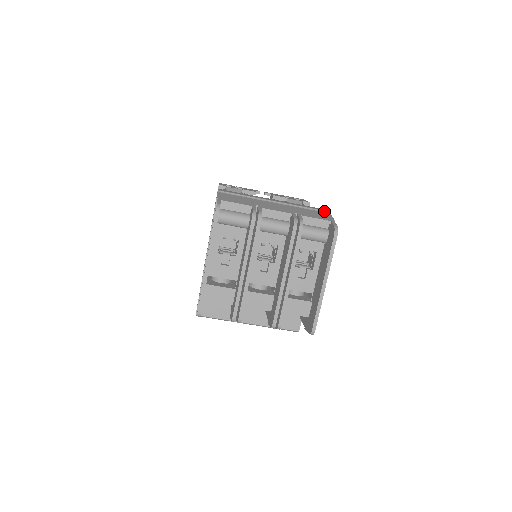
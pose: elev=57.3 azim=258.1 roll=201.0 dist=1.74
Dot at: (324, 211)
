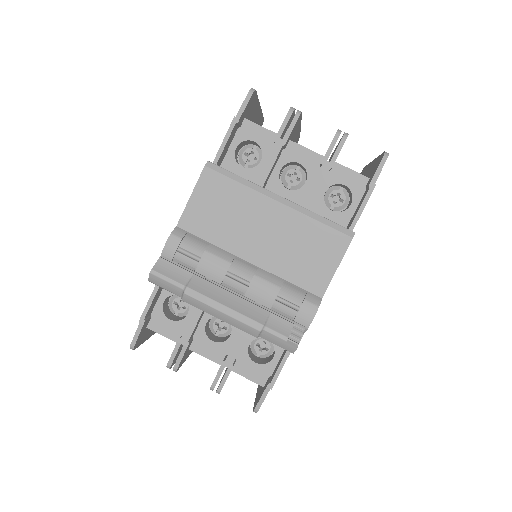
Dot at: occluded
